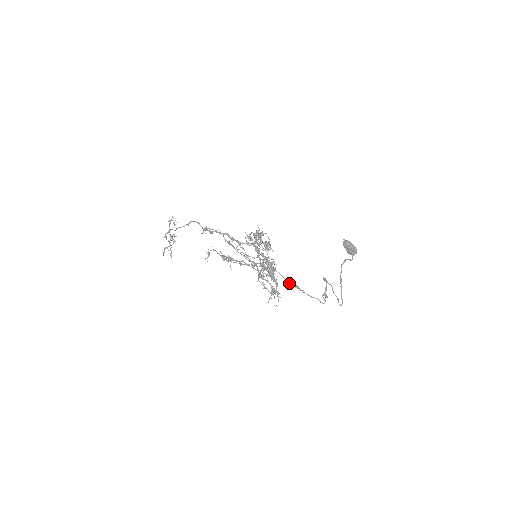
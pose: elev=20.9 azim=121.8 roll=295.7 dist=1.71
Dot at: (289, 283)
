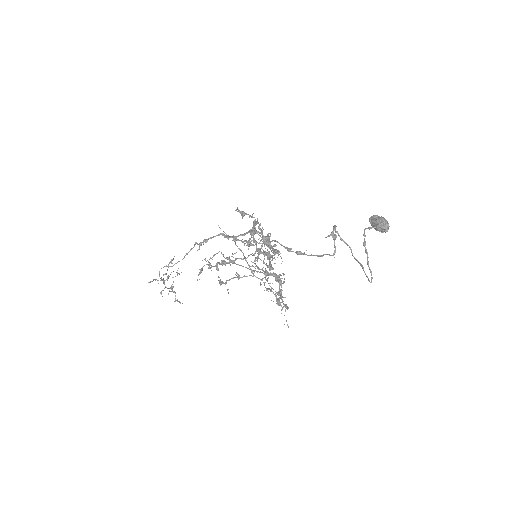
Dot at: (287, 248)
